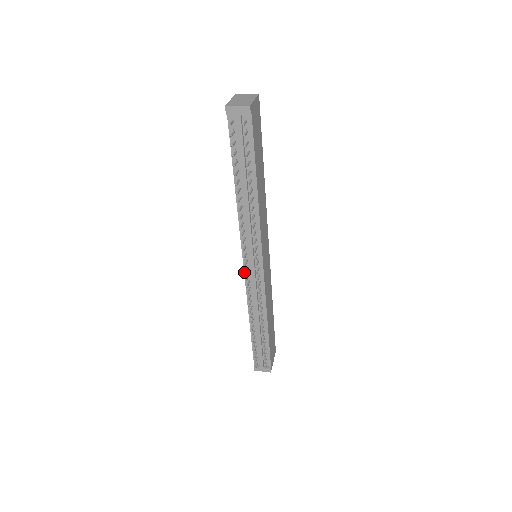
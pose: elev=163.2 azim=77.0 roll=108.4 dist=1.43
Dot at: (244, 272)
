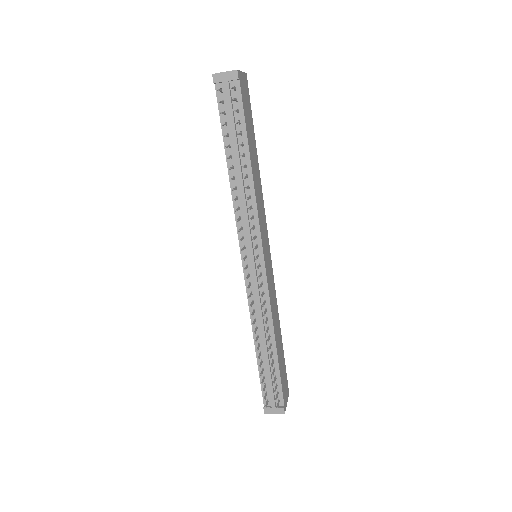
Dot at: (244, 273)
